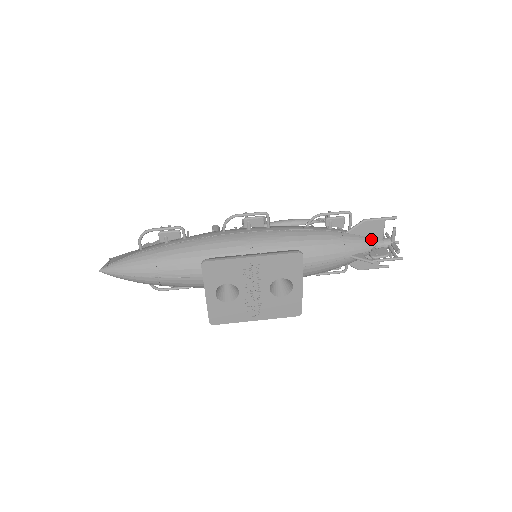
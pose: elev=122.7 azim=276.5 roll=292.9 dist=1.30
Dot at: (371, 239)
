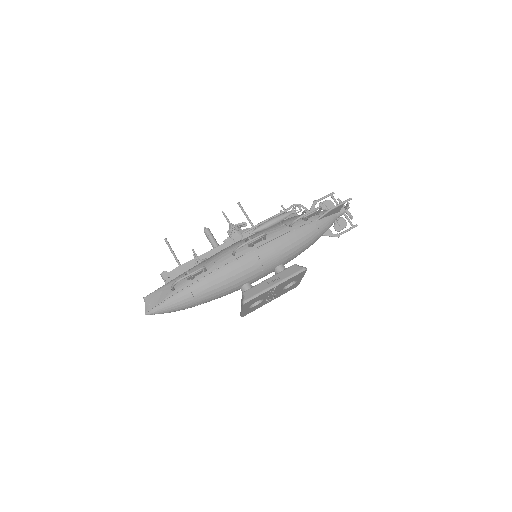
Dot at: (333, 215)
